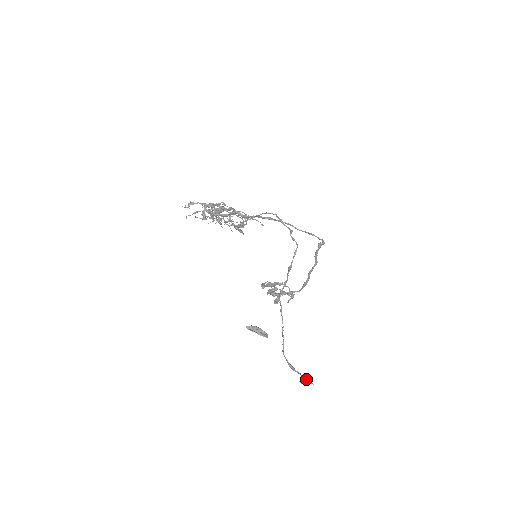
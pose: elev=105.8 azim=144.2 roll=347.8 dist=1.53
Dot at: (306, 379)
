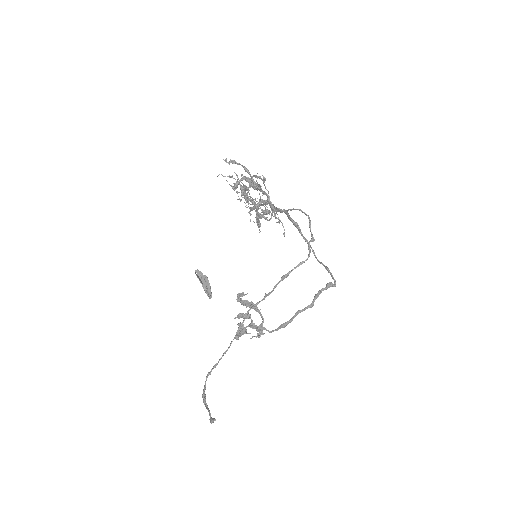
Dot at: (210, 415)
